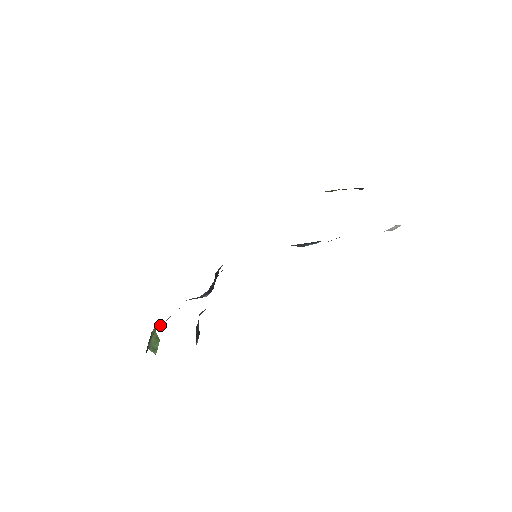
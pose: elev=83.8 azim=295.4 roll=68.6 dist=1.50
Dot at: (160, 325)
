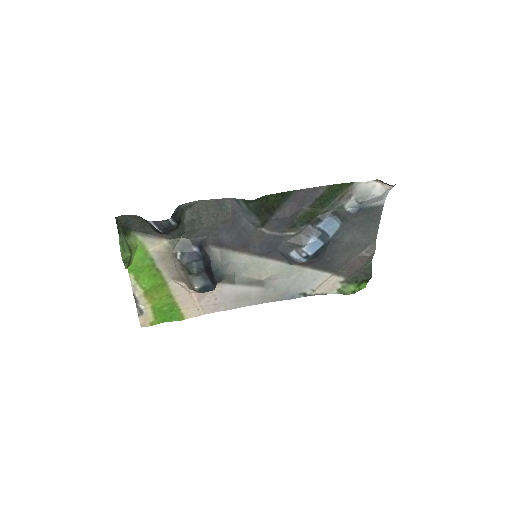
Dot at: (142, 233)
